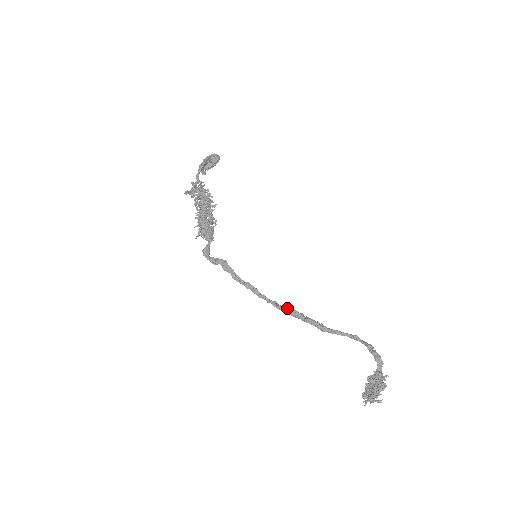
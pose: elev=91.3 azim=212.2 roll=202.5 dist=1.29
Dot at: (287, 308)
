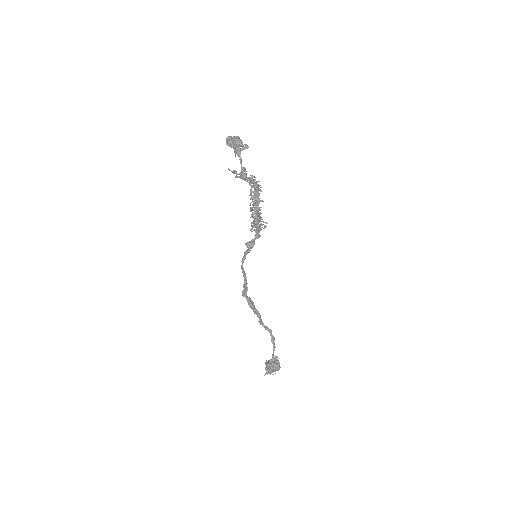
Dot at: occluded
